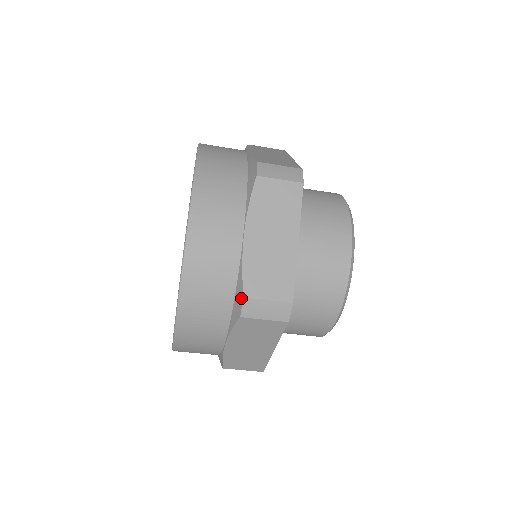
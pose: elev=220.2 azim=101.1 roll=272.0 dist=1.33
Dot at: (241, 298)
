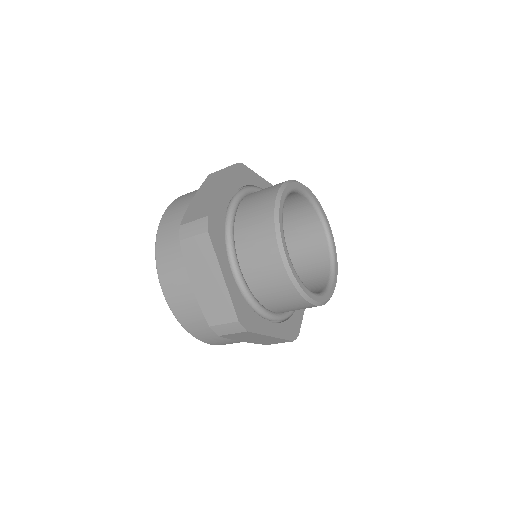
Dot at: (210, 326)
